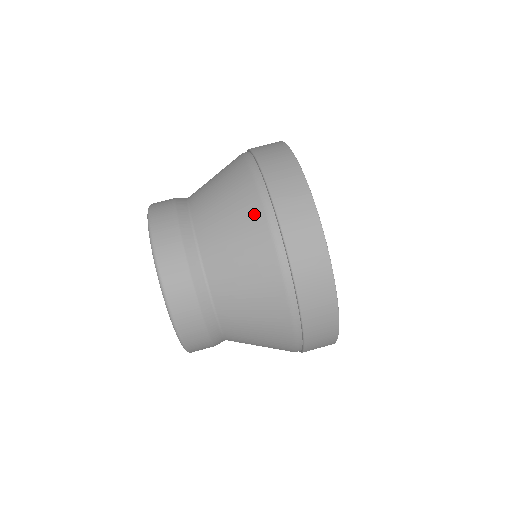
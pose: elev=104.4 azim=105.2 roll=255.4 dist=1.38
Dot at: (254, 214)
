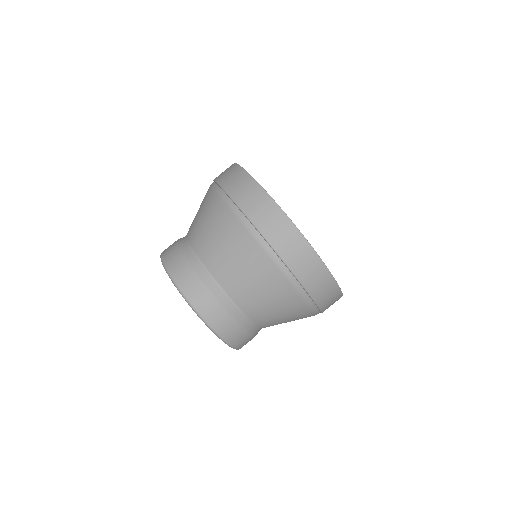
Dot at: (214, 202)
